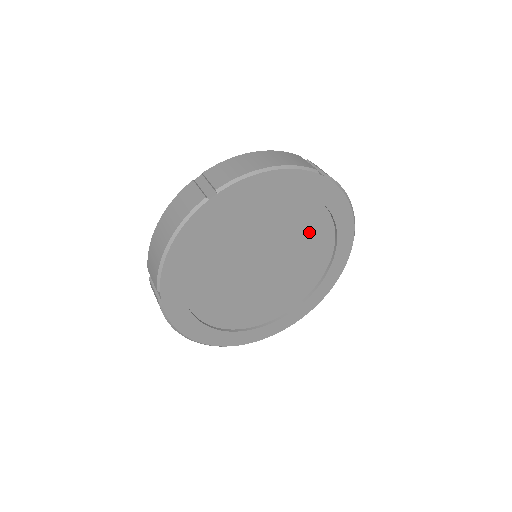
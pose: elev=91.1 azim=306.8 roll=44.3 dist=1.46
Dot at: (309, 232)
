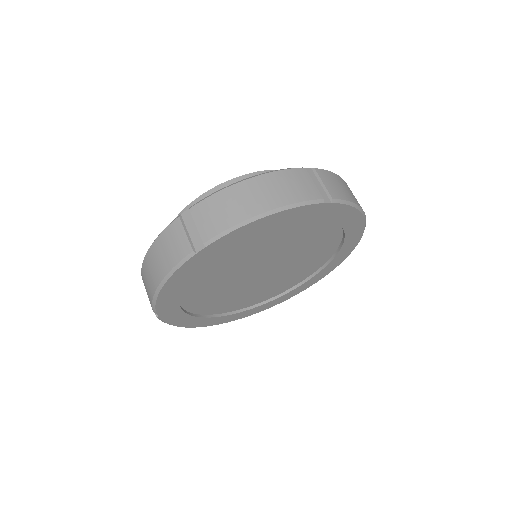
Dot at: (313, 238)
